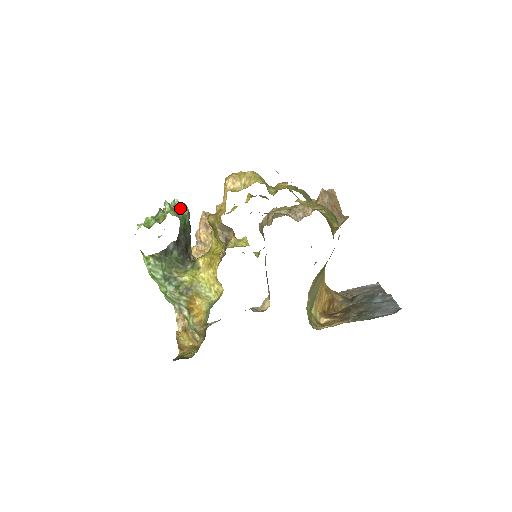
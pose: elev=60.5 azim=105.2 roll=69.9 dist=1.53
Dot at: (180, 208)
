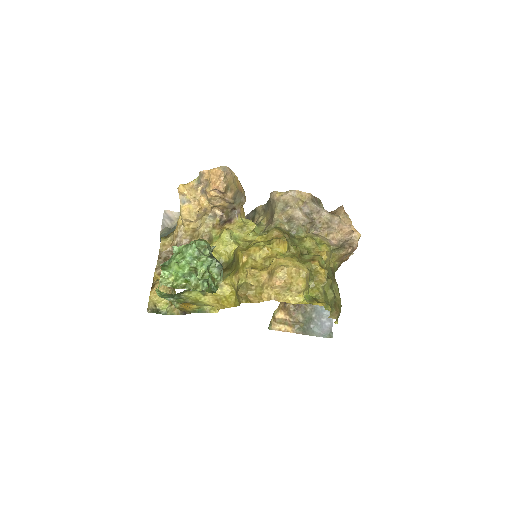
Dot at: (216, 275)
